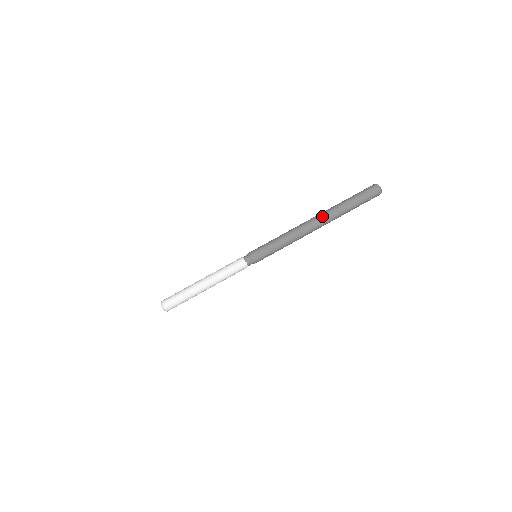
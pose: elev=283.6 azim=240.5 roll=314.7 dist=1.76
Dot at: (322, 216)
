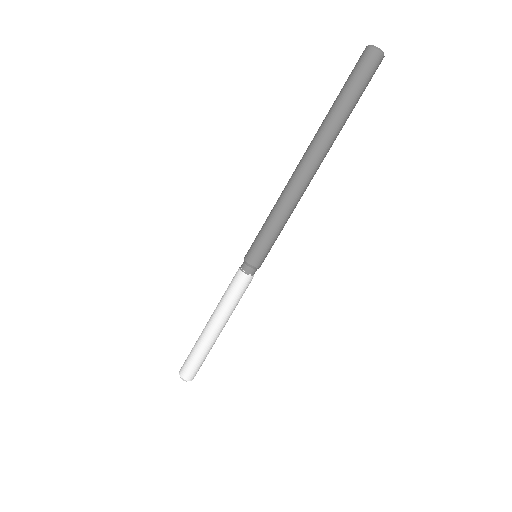
Dot at: (315, 151)
